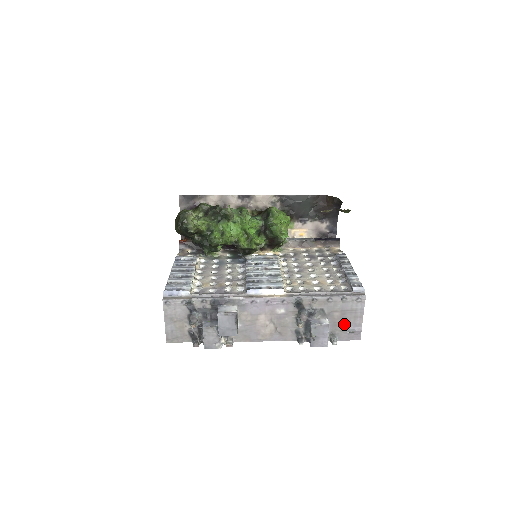
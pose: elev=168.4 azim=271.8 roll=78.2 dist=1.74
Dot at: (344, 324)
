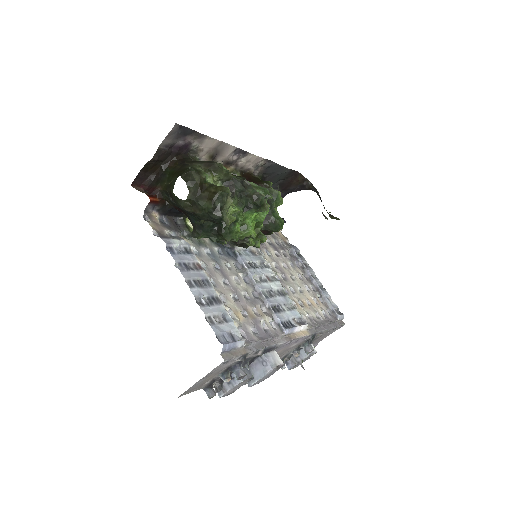
Dot at: (313, 344)
